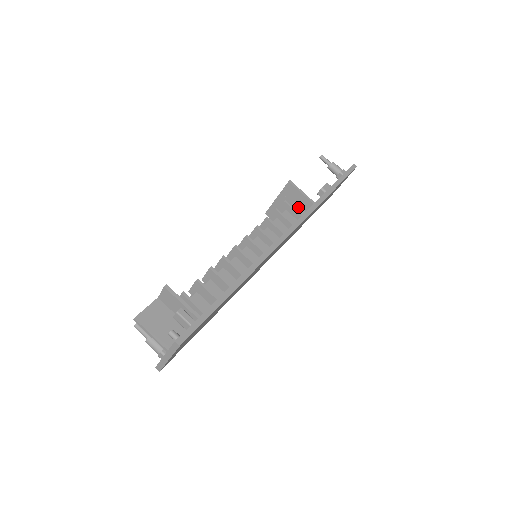
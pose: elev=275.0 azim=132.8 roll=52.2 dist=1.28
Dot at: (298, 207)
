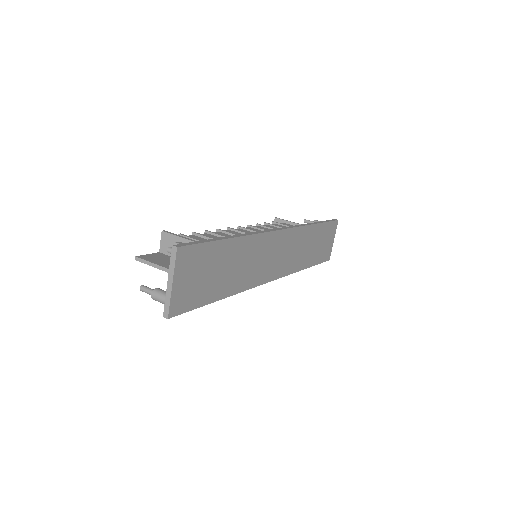
Dot at: (286, 224)
